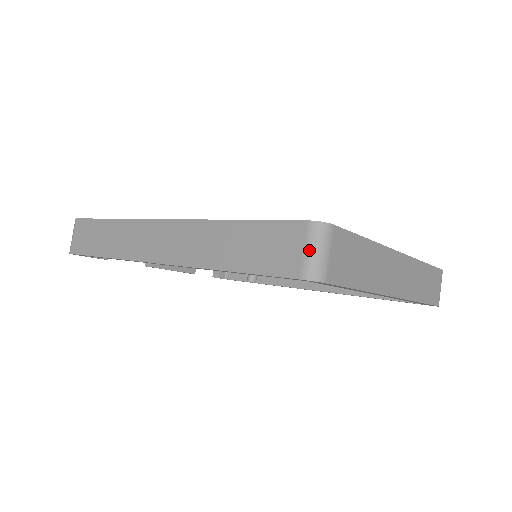
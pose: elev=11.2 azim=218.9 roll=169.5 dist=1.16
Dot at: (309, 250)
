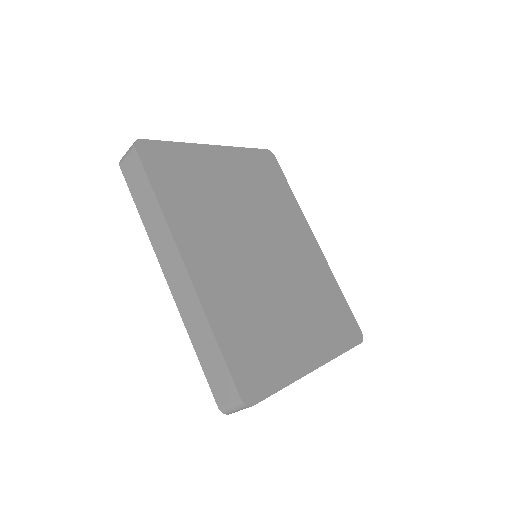
Dot at: (231, 406)
